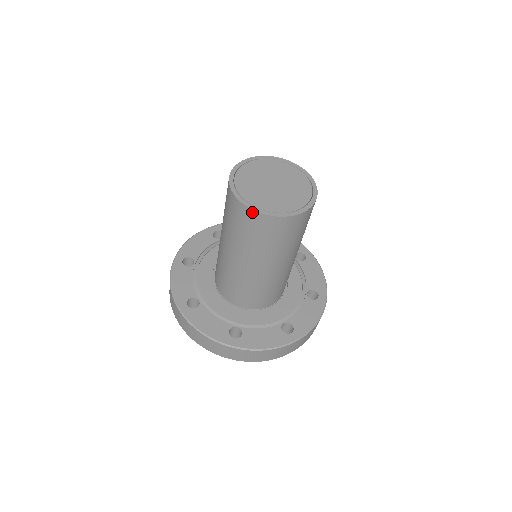
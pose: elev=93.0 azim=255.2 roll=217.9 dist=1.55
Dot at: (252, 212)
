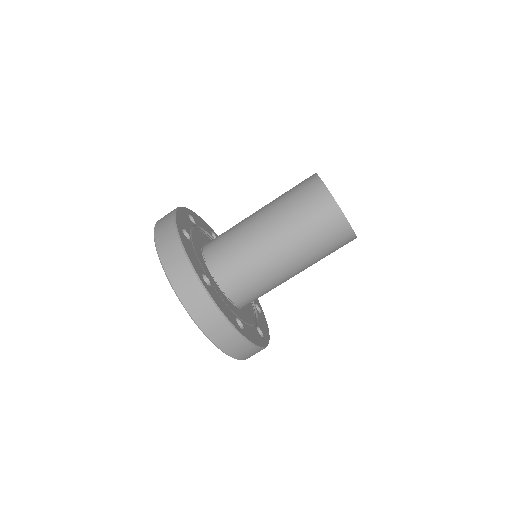
Dot at: (327, 193)
